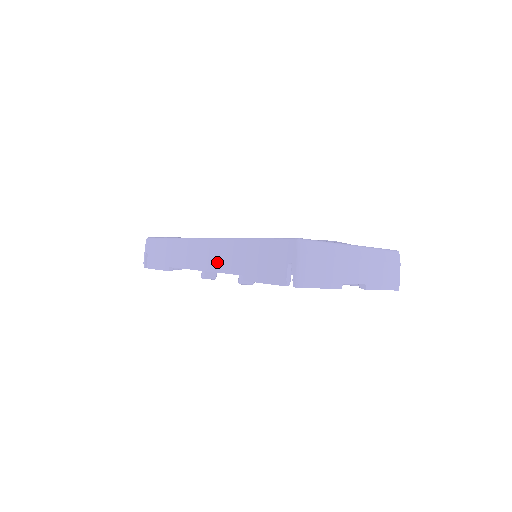
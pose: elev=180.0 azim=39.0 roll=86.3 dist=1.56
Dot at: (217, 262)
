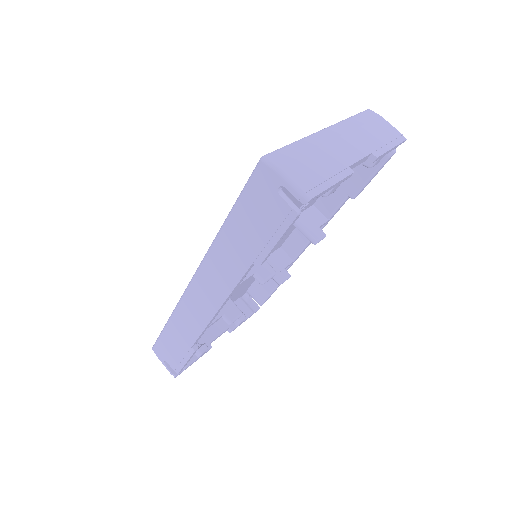
Dot at: (221, 284)
